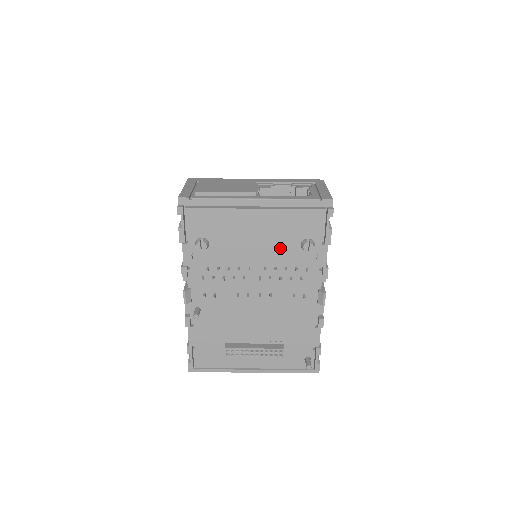
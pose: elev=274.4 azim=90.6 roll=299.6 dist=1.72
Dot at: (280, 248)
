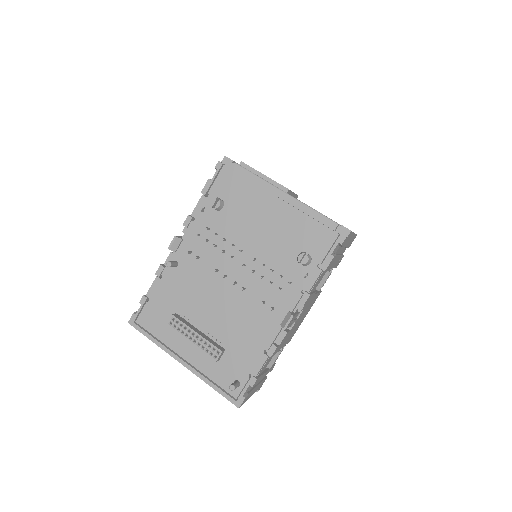
Dot at: (279, 247)
